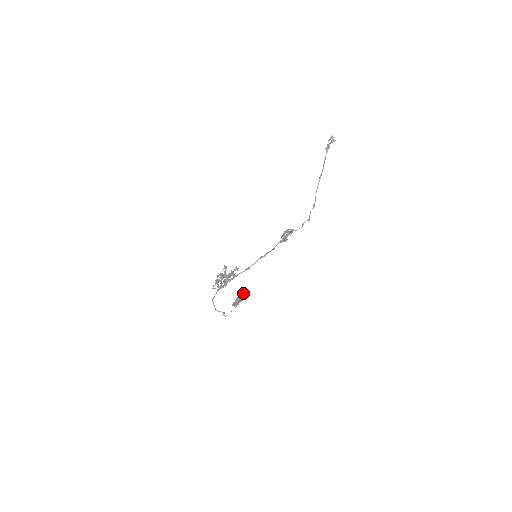
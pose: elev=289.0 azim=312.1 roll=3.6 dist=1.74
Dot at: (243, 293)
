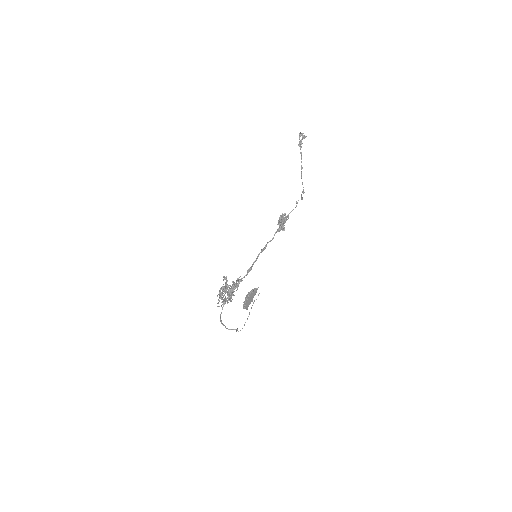
Dot at: occluded
